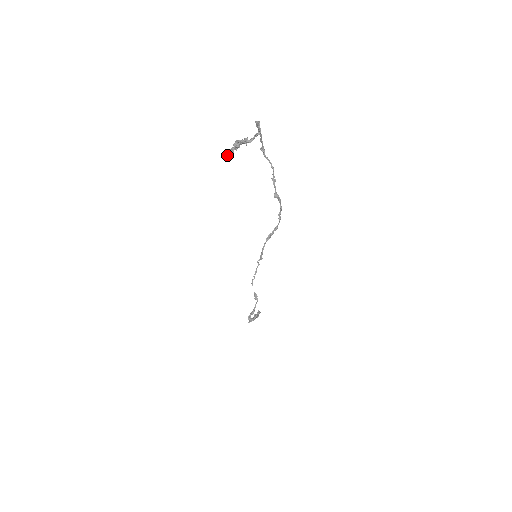
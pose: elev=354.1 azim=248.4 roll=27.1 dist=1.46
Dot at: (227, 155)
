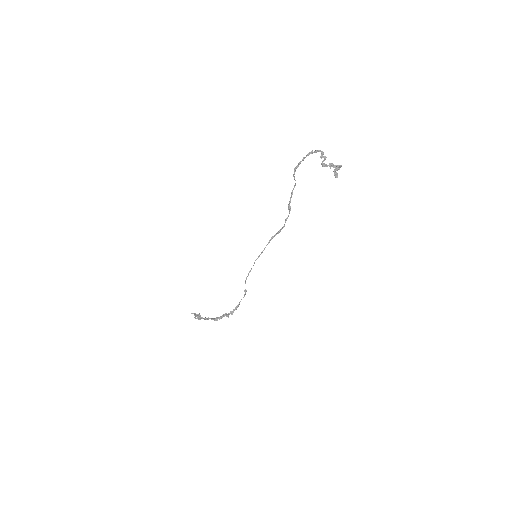
Dot at: (337, 175)
